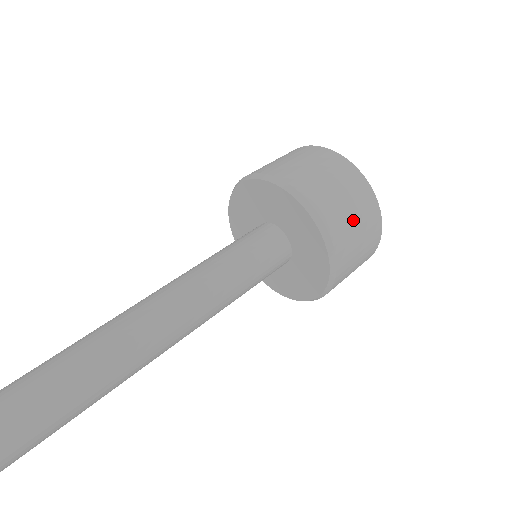
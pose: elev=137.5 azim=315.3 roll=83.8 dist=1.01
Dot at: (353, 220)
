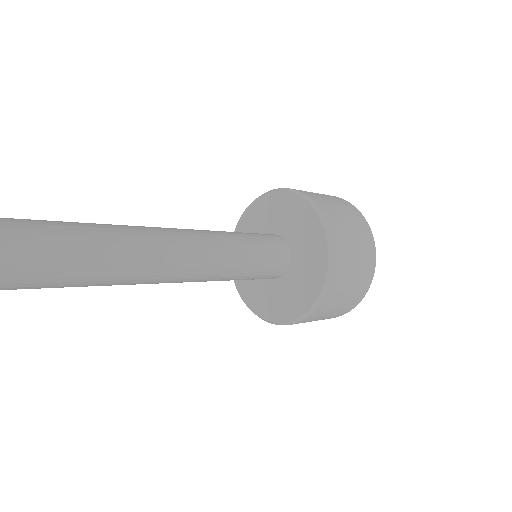
Dot at: occluded
